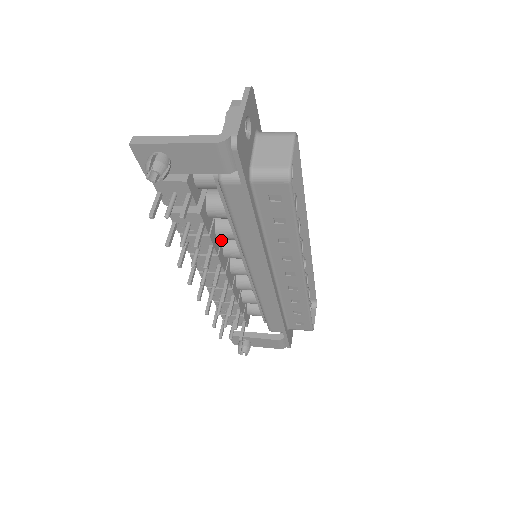
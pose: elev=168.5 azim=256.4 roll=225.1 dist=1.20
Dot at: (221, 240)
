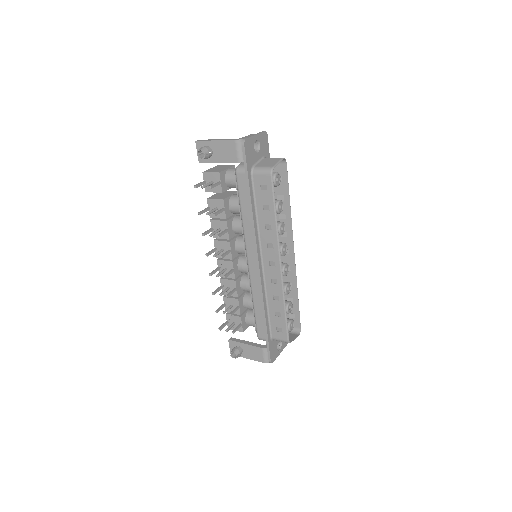
Dot at: (236, 237)
